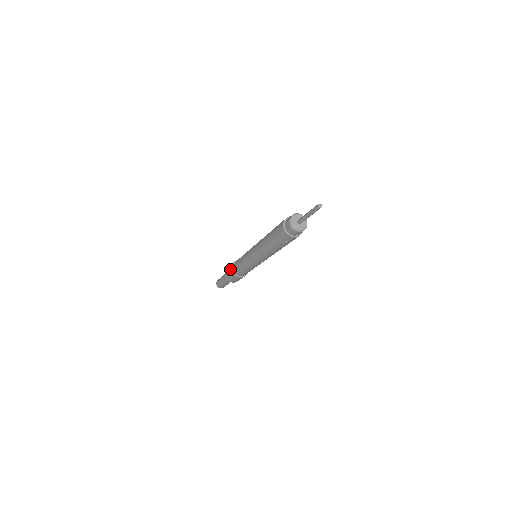
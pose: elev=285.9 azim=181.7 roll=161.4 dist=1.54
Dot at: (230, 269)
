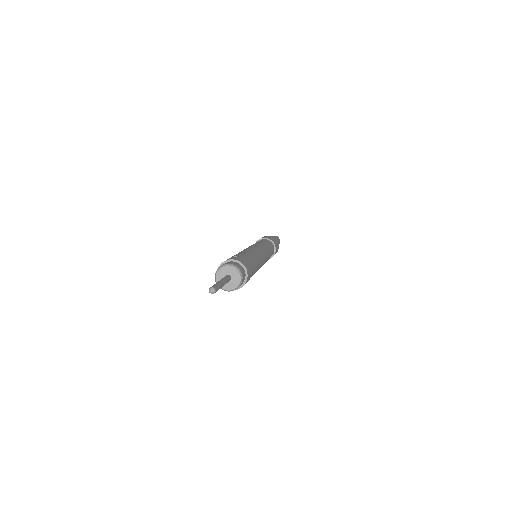
Dot at: occluded
